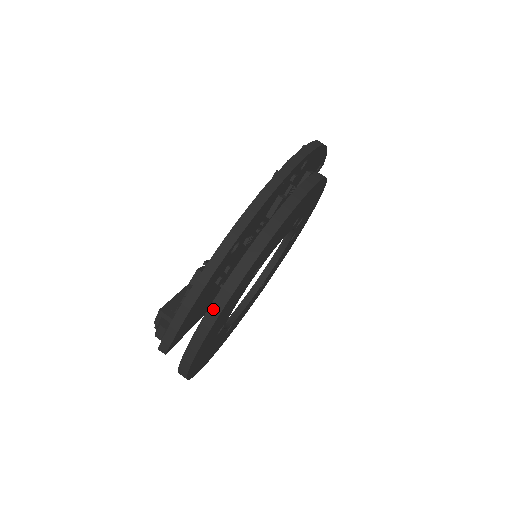
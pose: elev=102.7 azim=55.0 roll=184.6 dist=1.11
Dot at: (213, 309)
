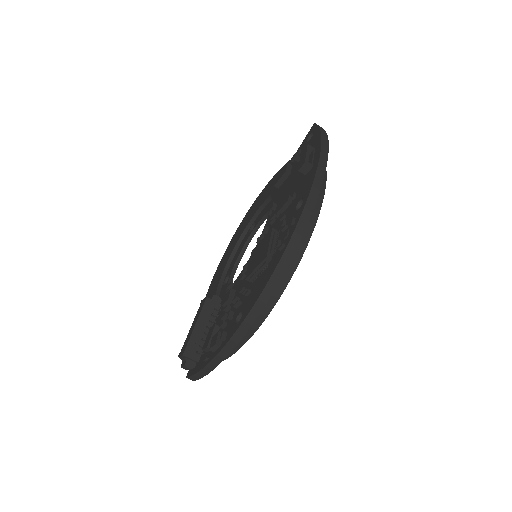
Dot at: occluded
